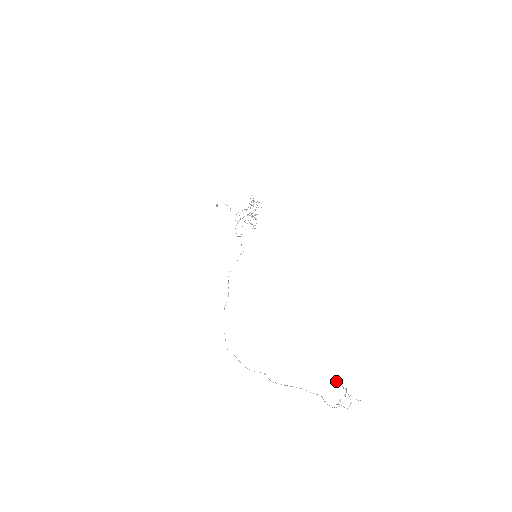
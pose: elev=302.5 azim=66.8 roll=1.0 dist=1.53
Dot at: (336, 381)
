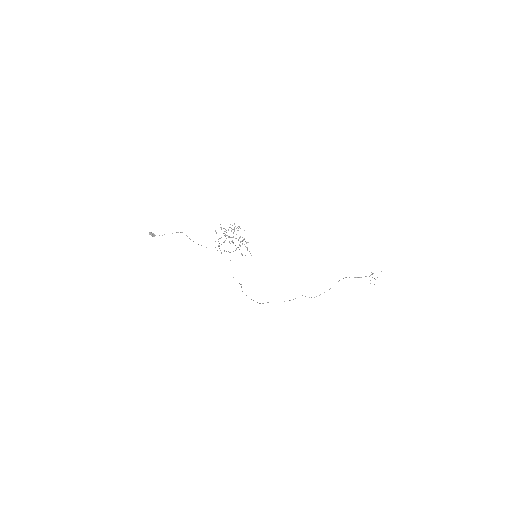
Dot at: (370, 280)
